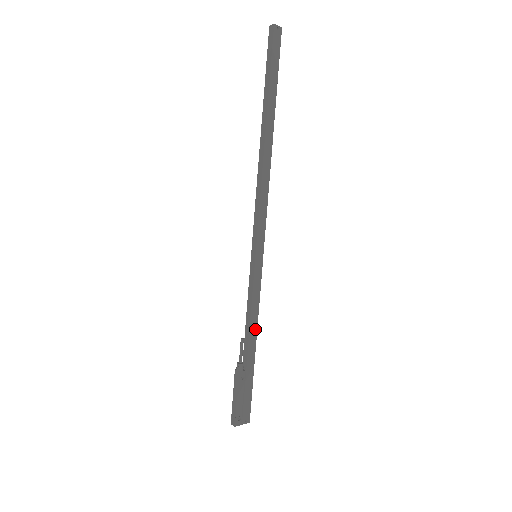
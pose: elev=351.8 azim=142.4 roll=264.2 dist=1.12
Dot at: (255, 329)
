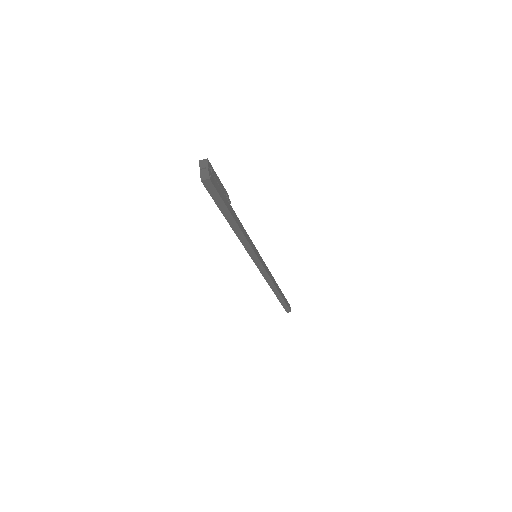
Dot at: (242, 230)
